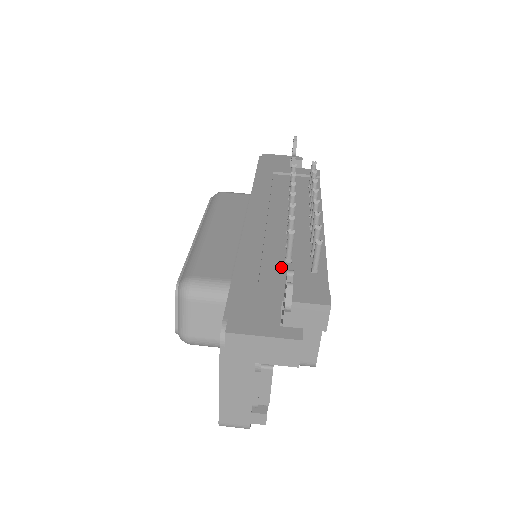
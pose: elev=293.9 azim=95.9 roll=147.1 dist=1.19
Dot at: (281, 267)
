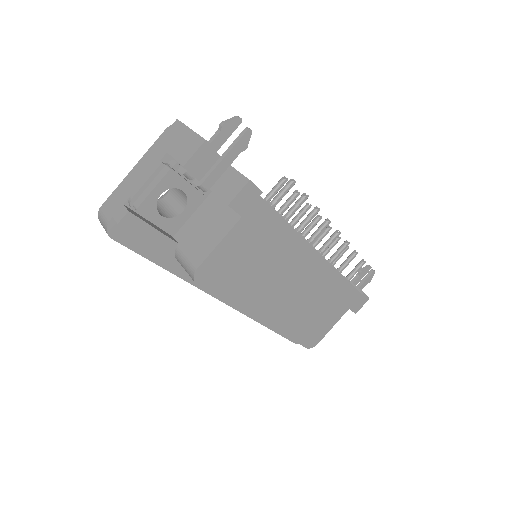
Dot at: occluded
